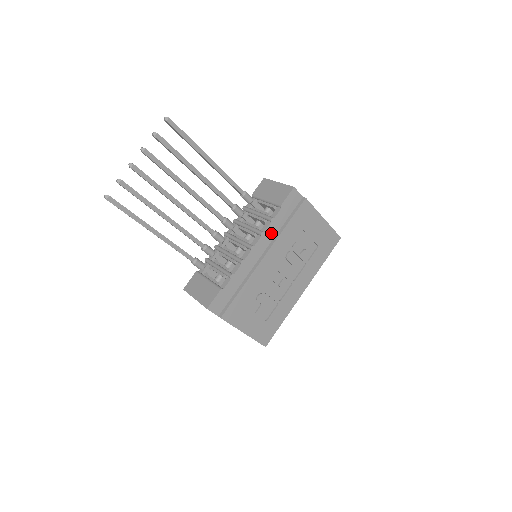
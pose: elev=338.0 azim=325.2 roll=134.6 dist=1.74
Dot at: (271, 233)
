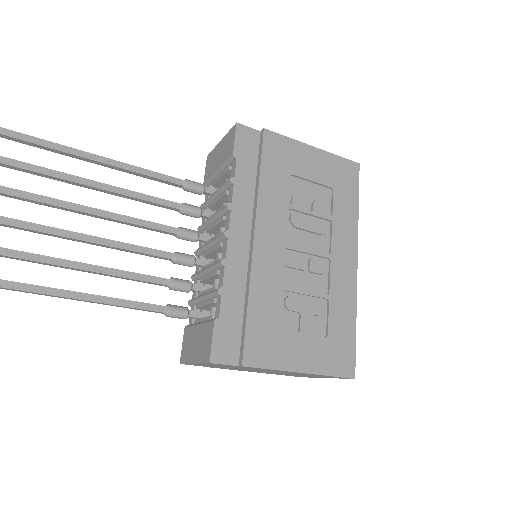
Dot at: (244, 200)
